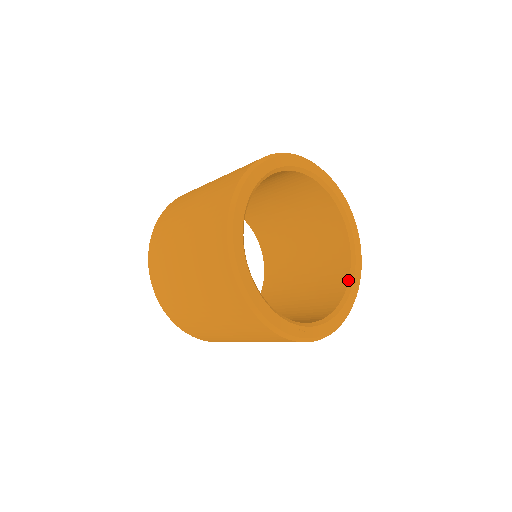
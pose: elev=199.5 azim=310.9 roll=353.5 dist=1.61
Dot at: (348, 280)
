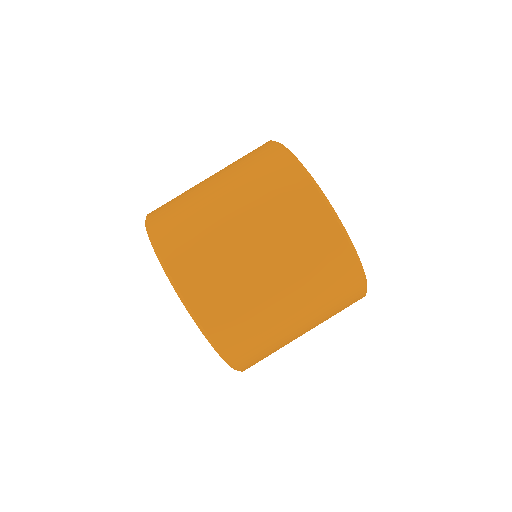
Dot at: occluded
